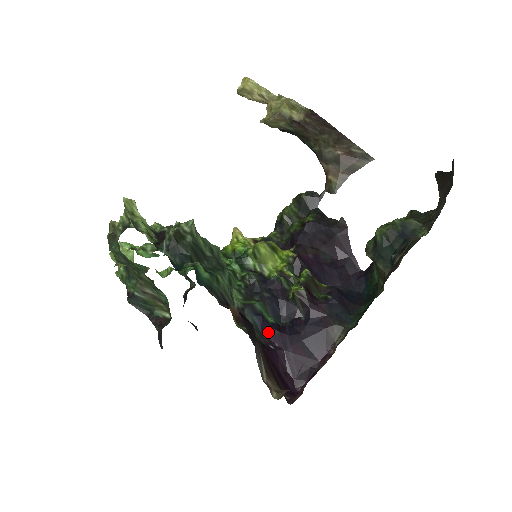
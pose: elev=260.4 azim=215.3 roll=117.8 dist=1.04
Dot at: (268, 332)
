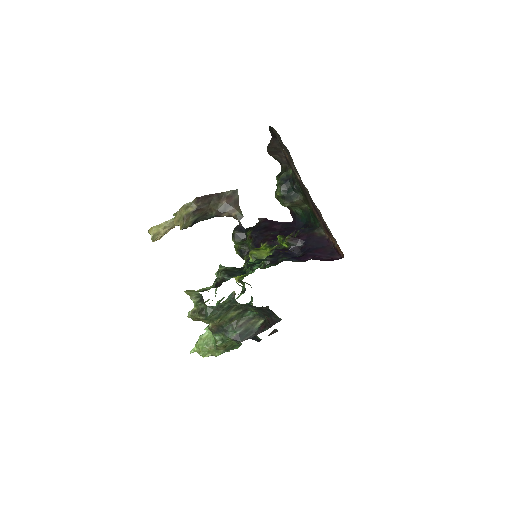
Dot at: (301, 259)
